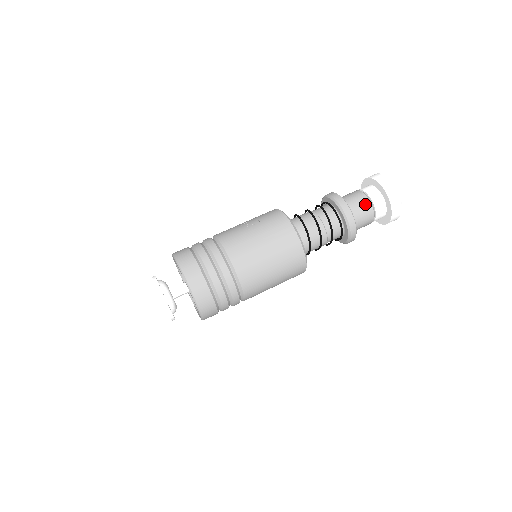
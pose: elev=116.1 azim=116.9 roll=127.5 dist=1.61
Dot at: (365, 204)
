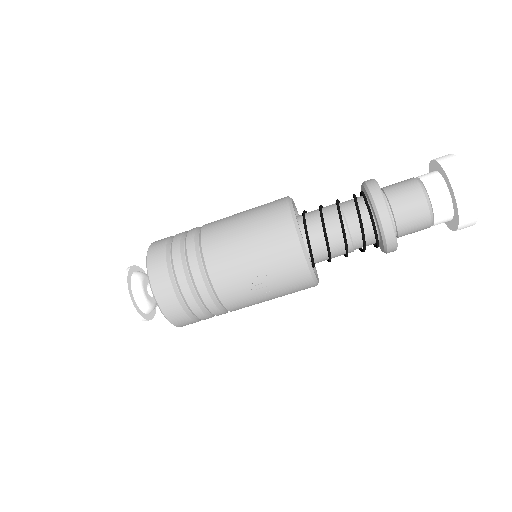
Dot at: occluded
